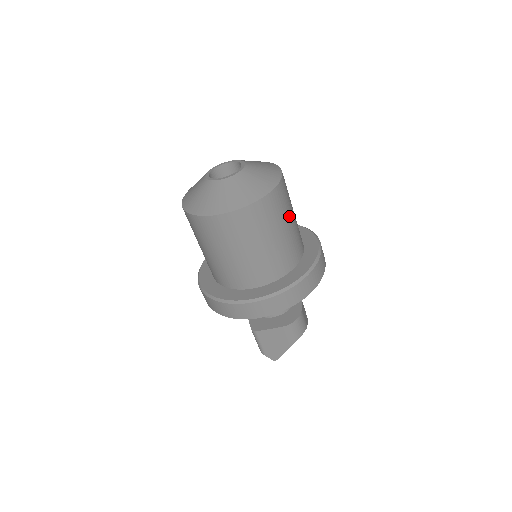
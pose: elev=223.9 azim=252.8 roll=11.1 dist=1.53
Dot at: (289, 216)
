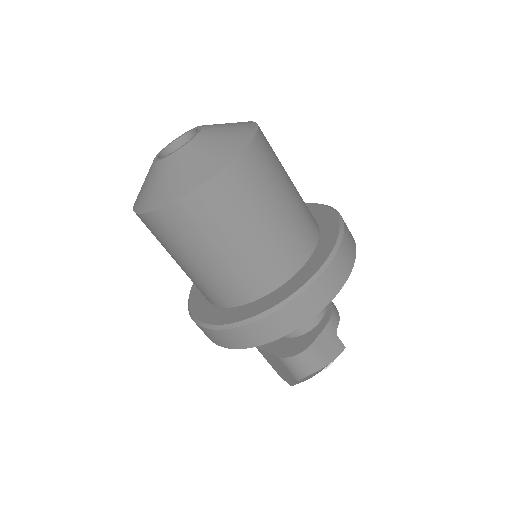
Dot at: (247, 224)
